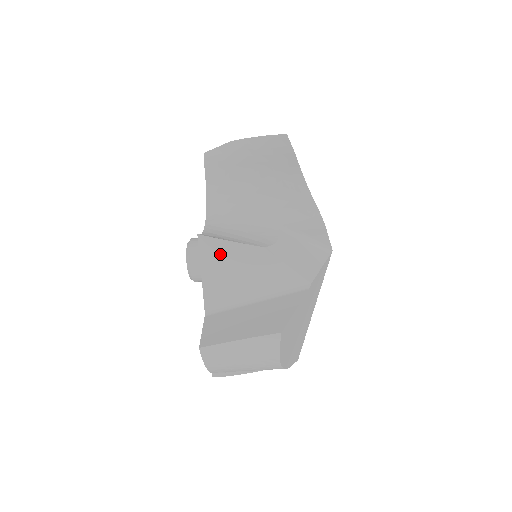
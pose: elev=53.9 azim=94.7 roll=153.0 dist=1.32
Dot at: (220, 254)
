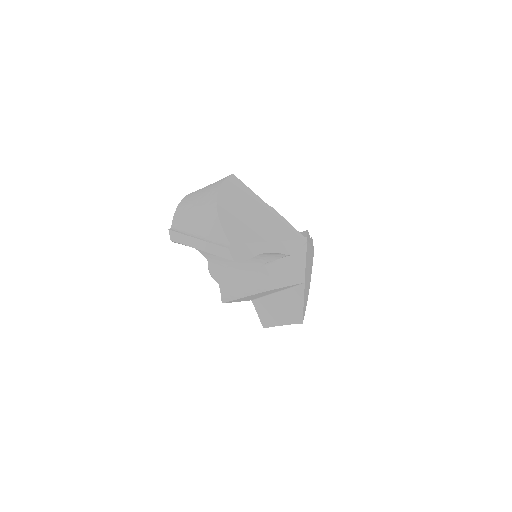
Dot at: (241, 299)
